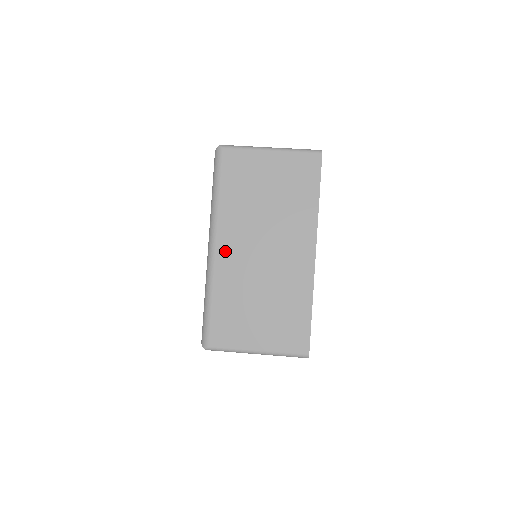
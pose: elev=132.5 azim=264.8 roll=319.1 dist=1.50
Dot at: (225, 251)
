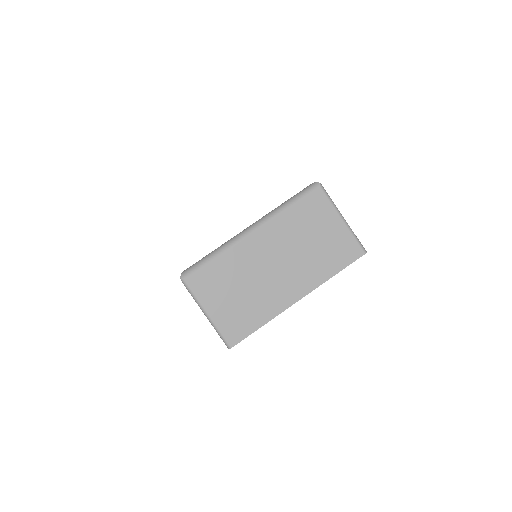
Dot at: (255, 241)
